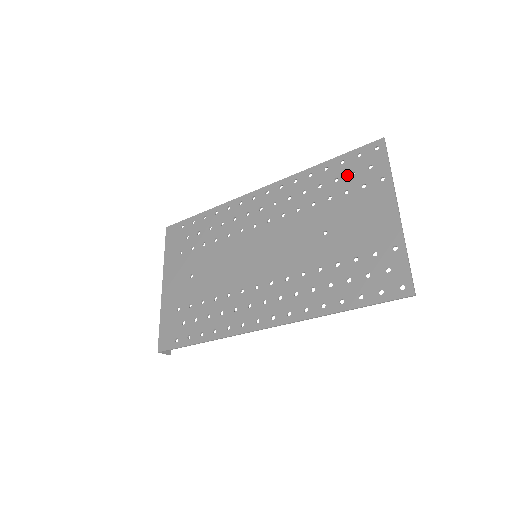
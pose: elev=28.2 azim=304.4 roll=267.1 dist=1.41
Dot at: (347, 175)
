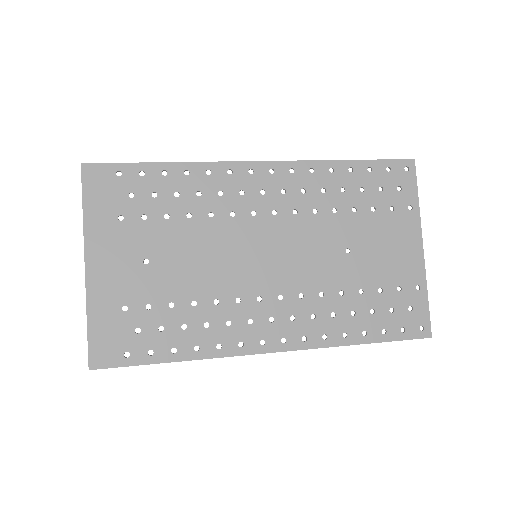
Dot at: (375, 188)
